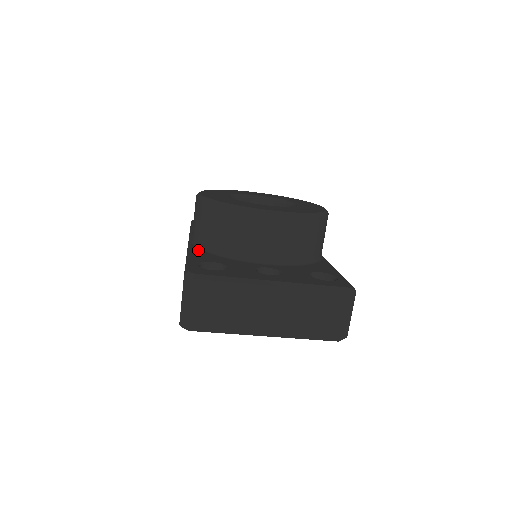
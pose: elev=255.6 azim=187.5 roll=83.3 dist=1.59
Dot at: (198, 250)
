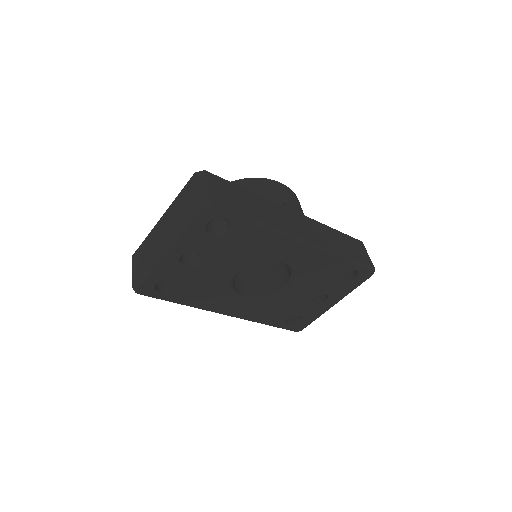
Dot at: occluded
